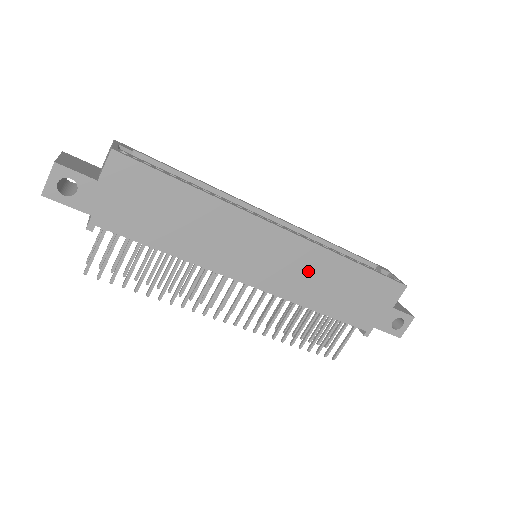
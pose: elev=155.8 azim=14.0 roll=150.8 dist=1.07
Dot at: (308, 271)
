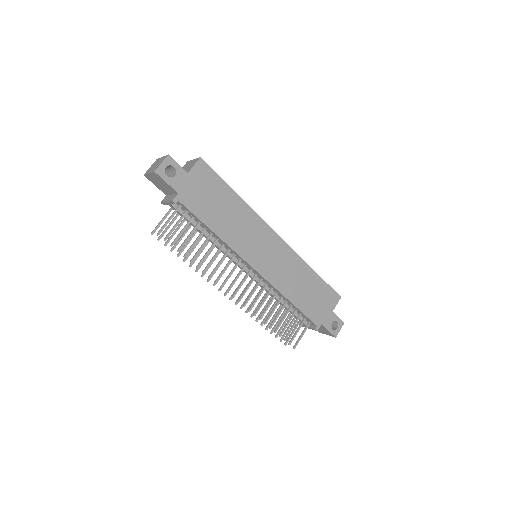
Dot at: (289, 269)
